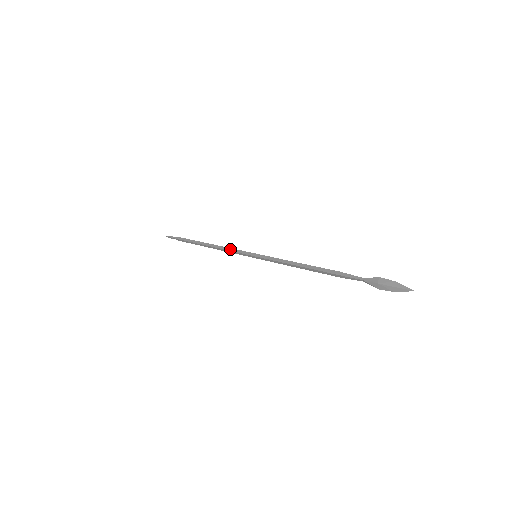
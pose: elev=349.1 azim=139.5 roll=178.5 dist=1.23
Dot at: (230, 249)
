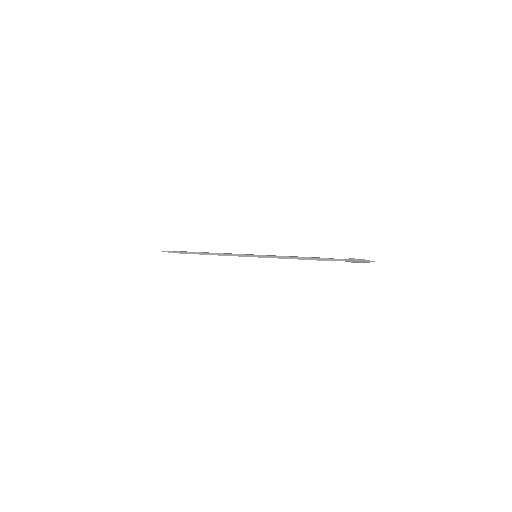
Dot at: (232, 255)
